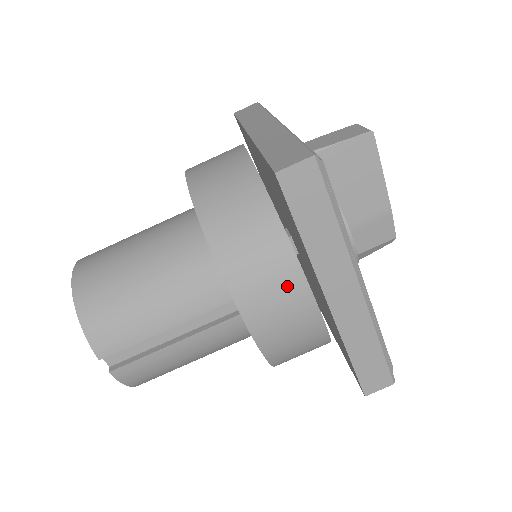
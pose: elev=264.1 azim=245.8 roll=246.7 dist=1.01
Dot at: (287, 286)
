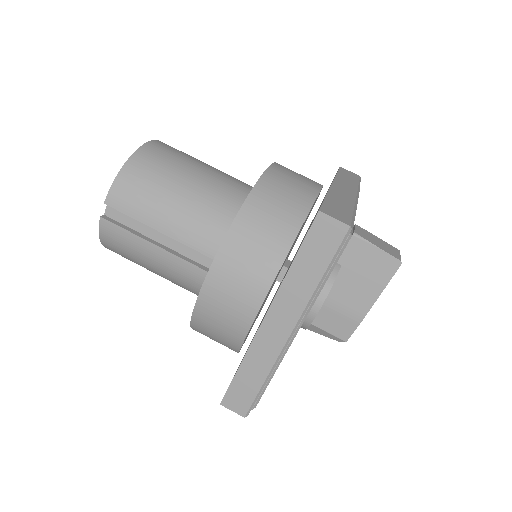
Dot at: (253, 283)
